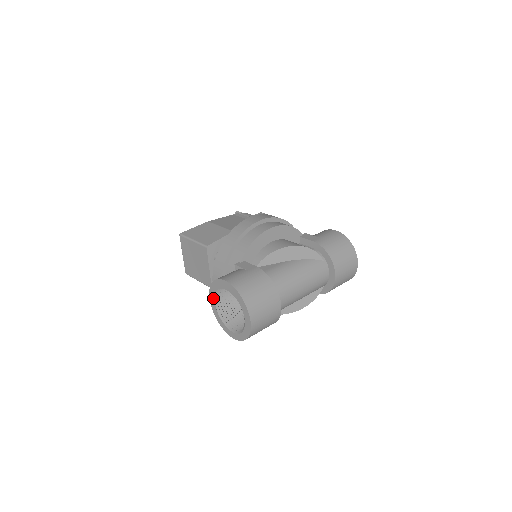
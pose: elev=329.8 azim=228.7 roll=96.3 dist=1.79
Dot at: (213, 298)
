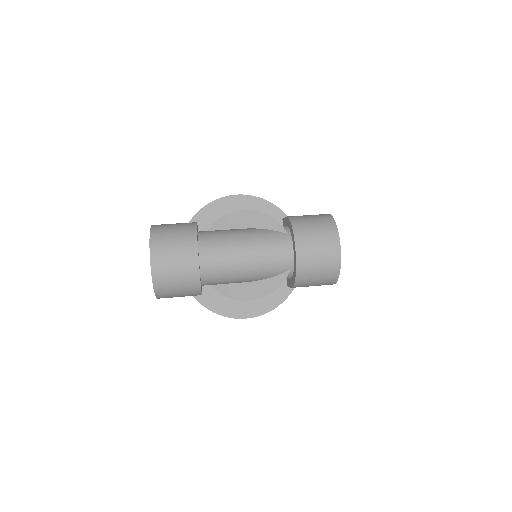
Dot at: occluded
